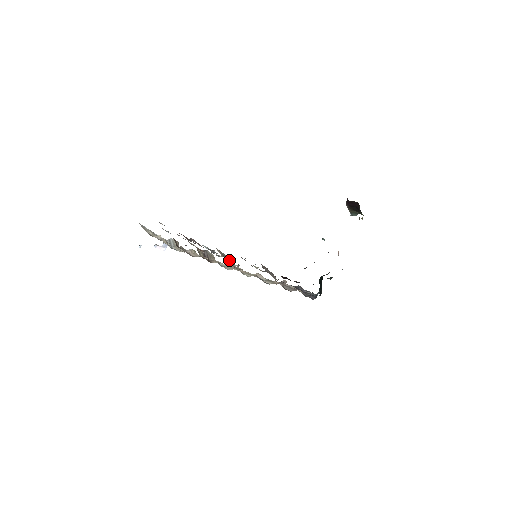
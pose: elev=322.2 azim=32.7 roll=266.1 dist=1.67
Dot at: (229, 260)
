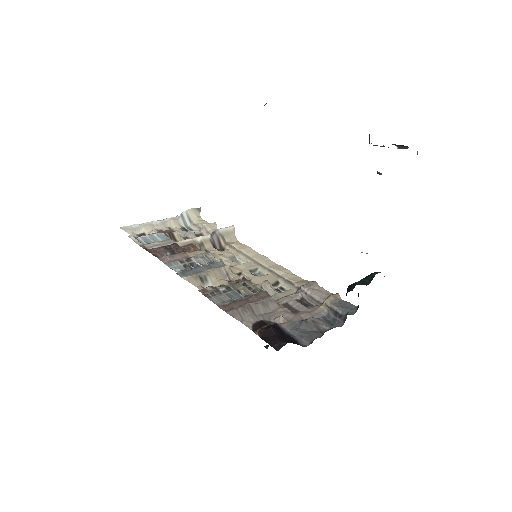
Dot at: (217, 276)
